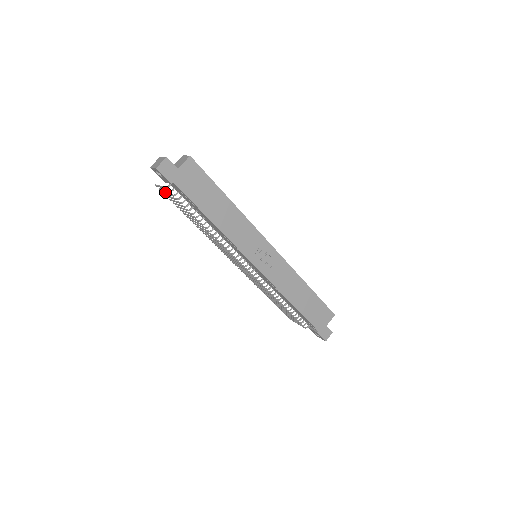
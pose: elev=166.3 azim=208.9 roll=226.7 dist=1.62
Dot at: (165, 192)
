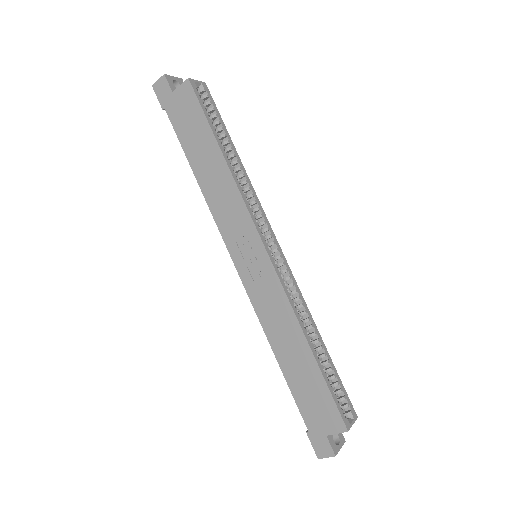
Dot at: occluded
